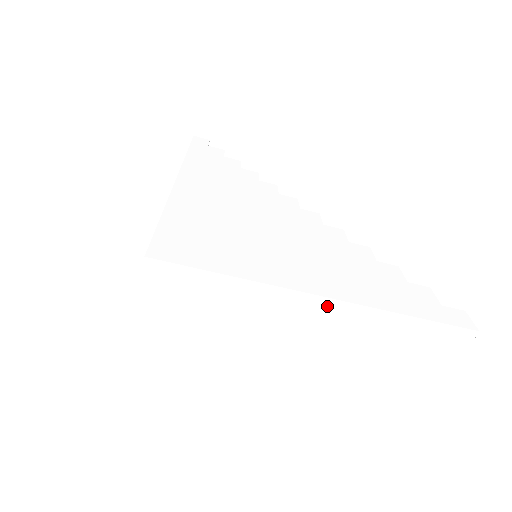
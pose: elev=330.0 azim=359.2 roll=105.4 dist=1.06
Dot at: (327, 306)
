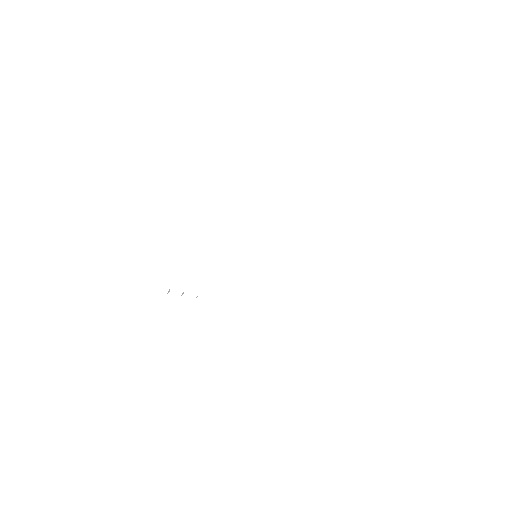
Dot at: (337, 217)
